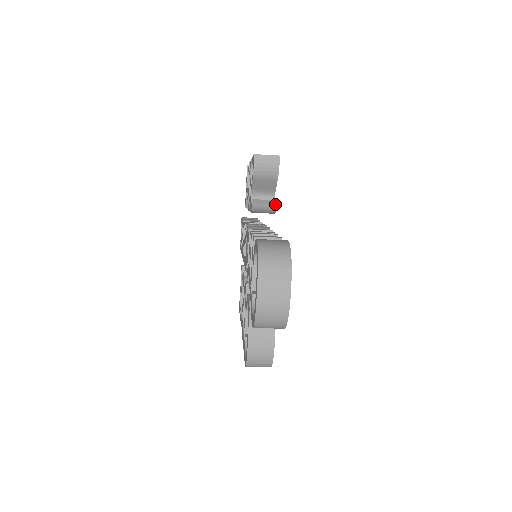
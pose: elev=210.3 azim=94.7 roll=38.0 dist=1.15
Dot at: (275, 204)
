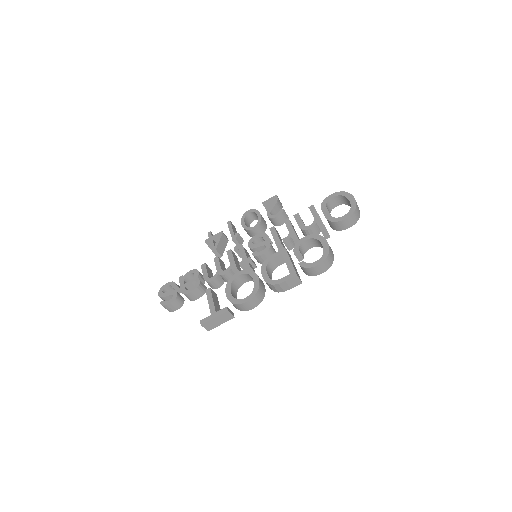
Dot at: occluded
